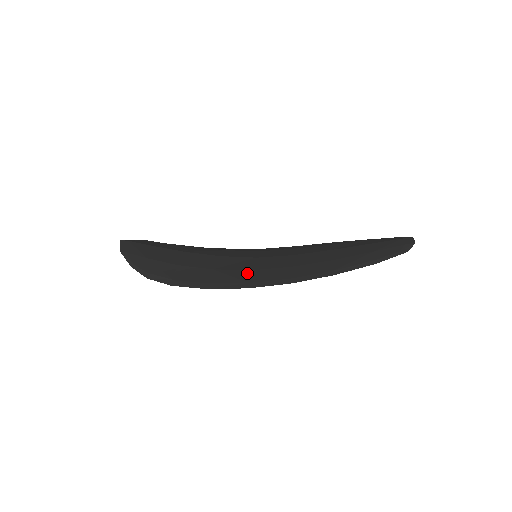
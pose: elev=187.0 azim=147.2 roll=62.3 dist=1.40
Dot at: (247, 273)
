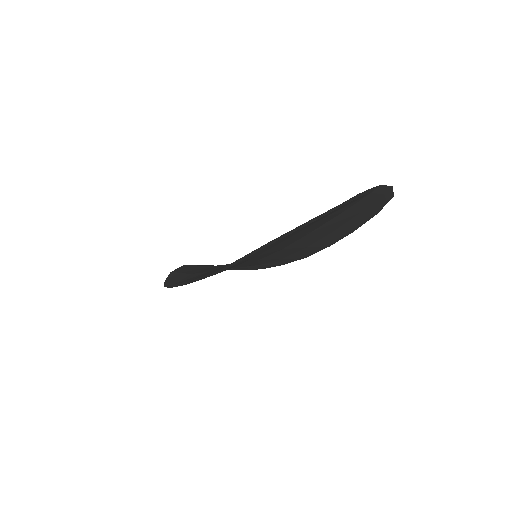
Dot at: occluded
